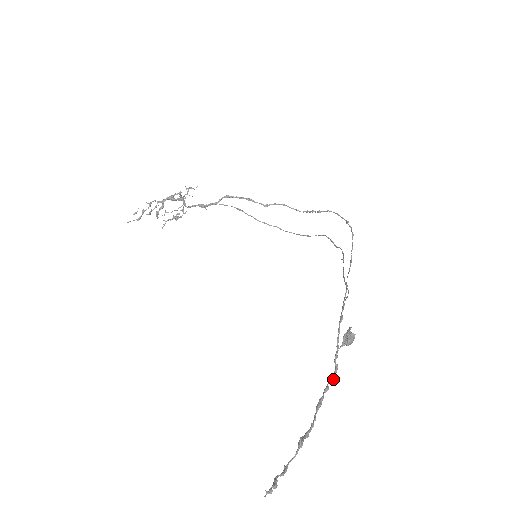
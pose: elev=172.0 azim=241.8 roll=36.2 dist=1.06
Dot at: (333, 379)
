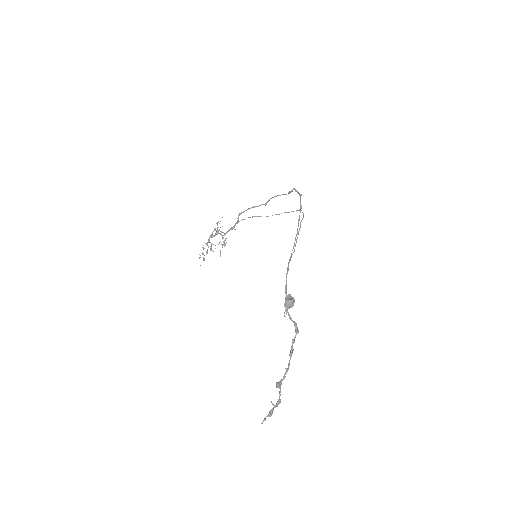
Dot at: (296, 332)
